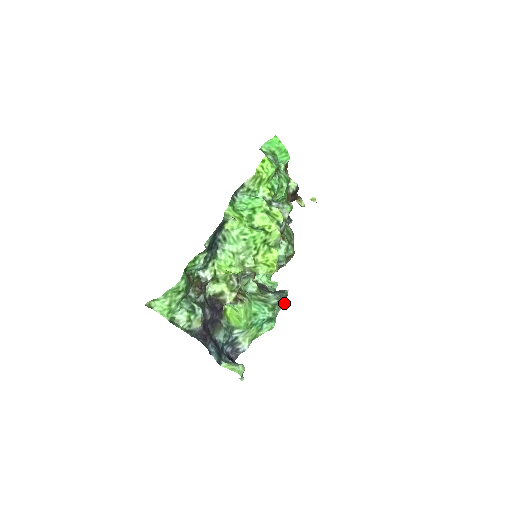
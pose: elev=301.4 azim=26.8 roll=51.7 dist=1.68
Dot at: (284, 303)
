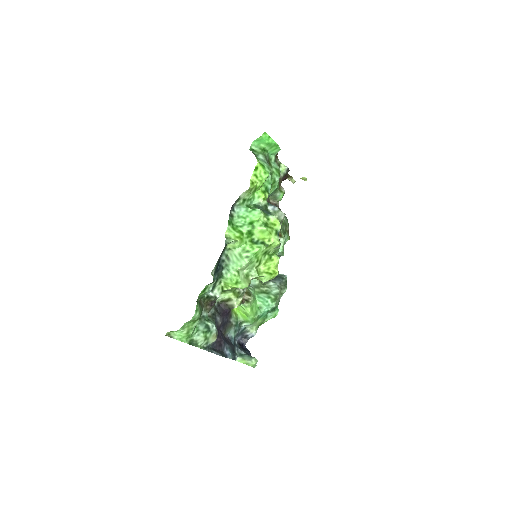
Dot at: (284, 290)
